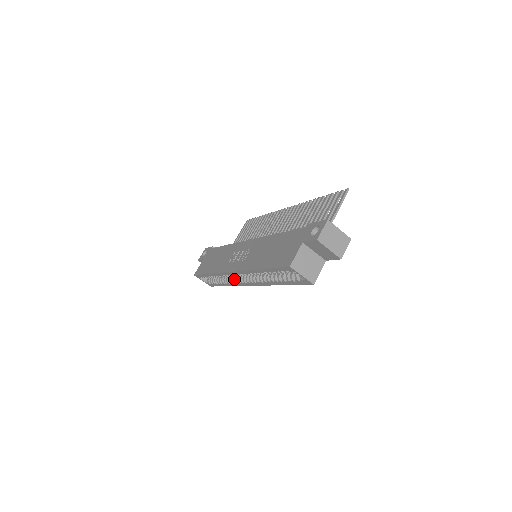
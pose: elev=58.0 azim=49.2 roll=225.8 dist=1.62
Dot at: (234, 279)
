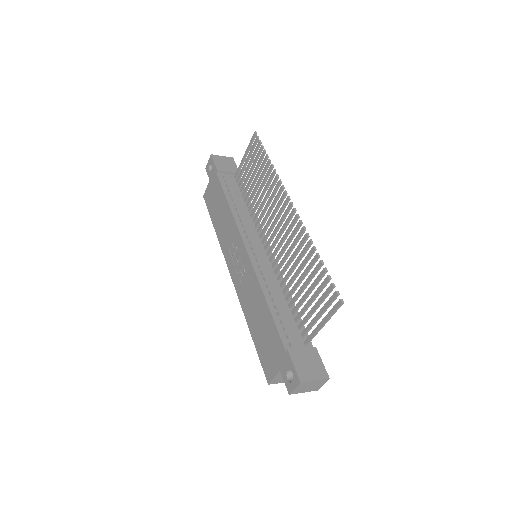
Dot at: occluded
